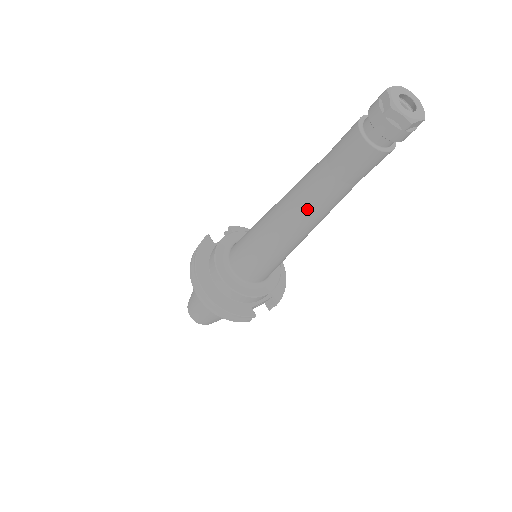
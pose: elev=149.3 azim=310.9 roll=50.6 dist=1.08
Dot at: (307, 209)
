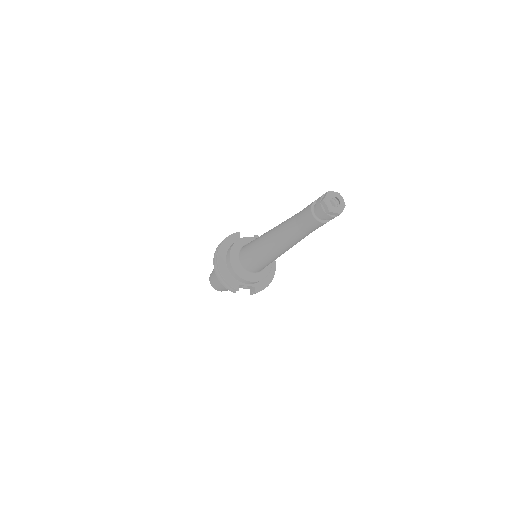
Dot at: (281, 236)
